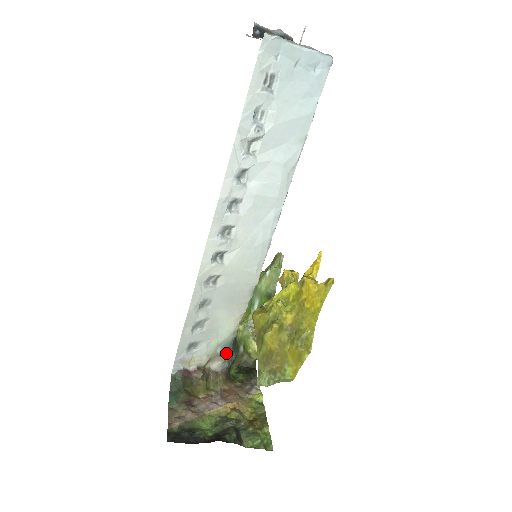
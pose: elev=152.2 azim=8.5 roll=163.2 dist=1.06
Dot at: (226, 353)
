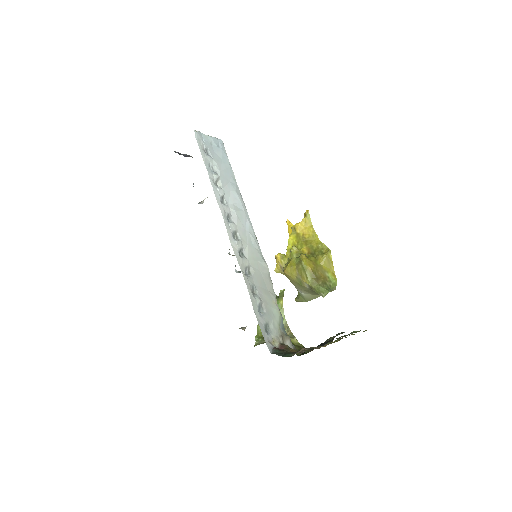
Dot at: (286, 335)
